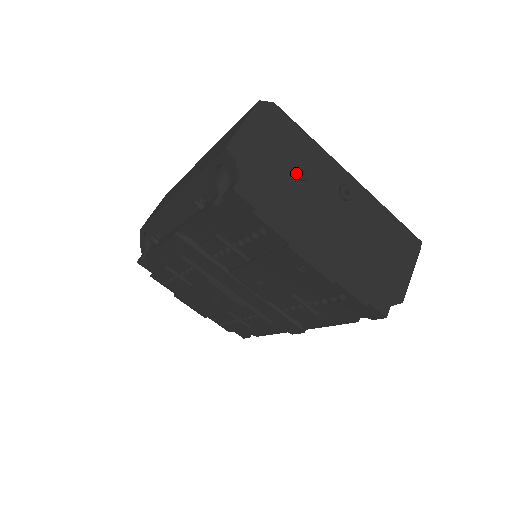
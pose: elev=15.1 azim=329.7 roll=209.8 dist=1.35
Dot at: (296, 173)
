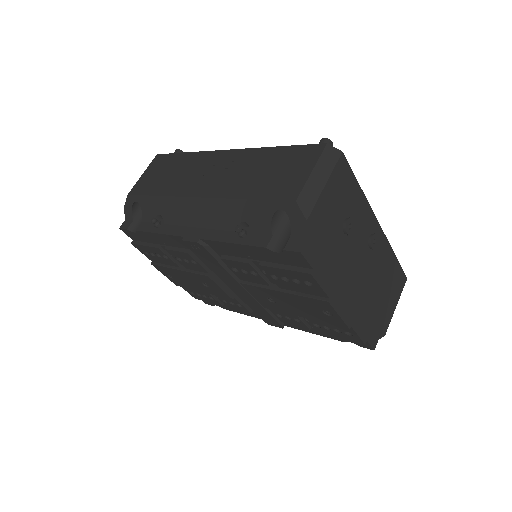
Dot at: (346, 228)
